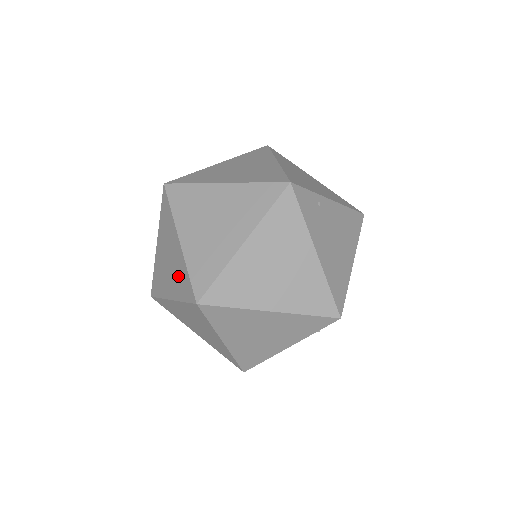
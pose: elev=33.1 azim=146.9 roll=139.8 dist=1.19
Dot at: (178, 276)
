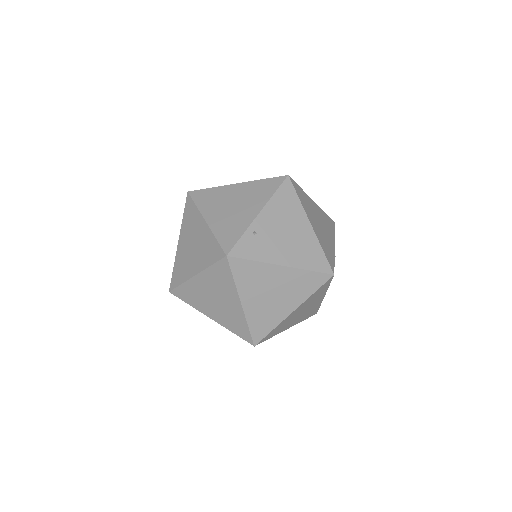
Dot at: occluded
